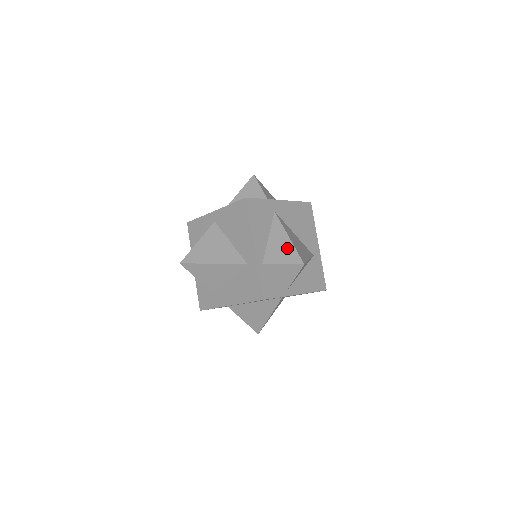
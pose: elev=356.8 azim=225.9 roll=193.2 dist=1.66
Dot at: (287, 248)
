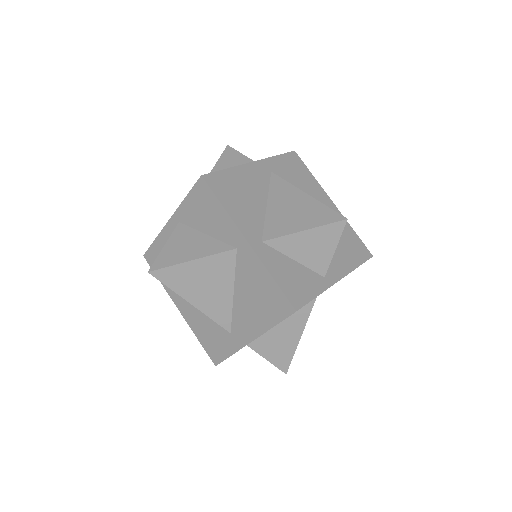
Dot at: (287, 348)
